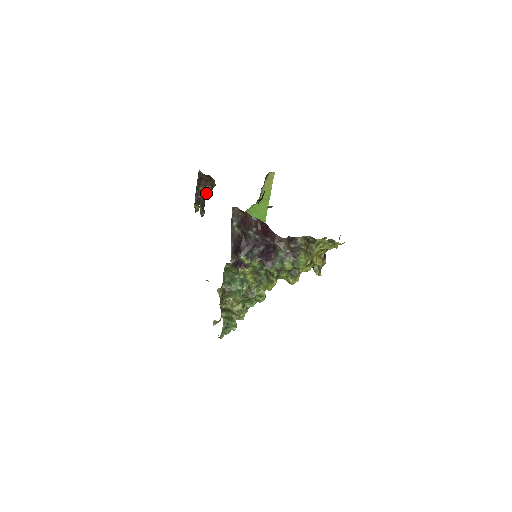
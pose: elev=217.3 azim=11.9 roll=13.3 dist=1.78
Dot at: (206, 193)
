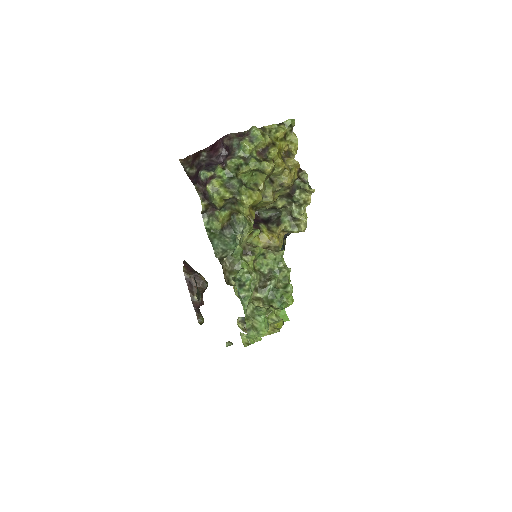
Dot at: (202, 295)
